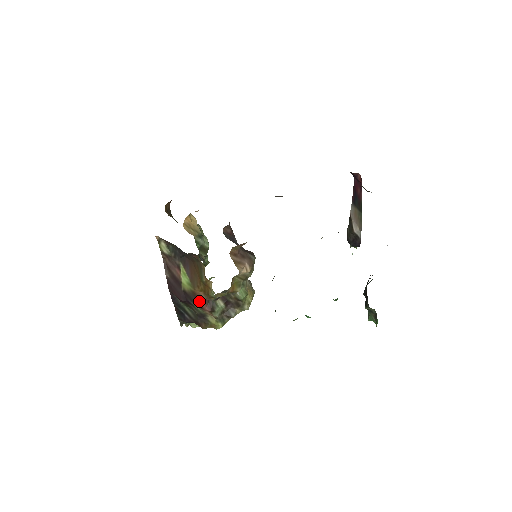
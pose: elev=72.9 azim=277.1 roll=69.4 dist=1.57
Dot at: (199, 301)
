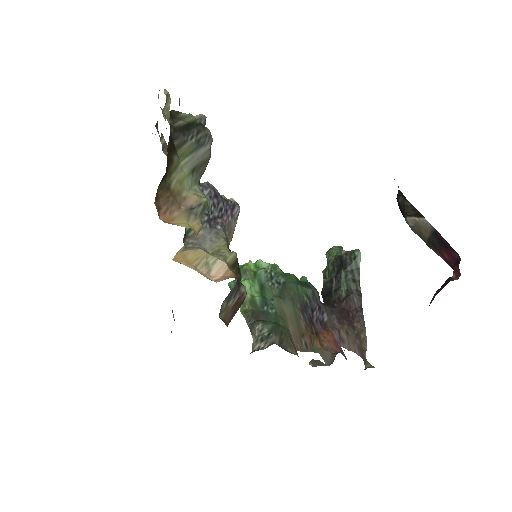
Dot at: occluded
